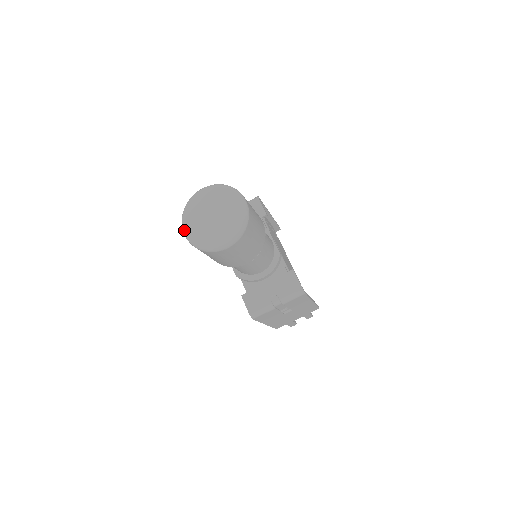
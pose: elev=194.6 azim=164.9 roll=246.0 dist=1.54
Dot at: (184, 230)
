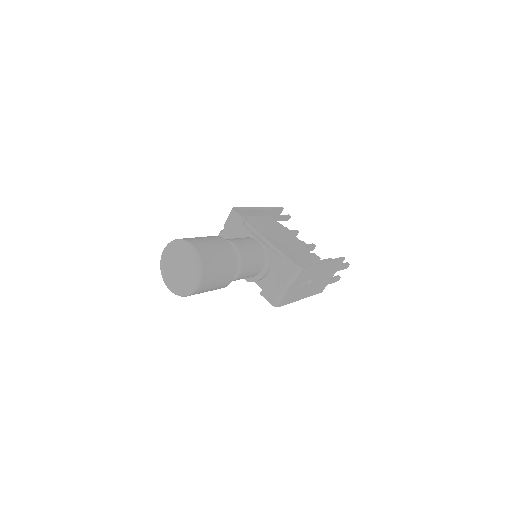
Dot at: (168, 288)
